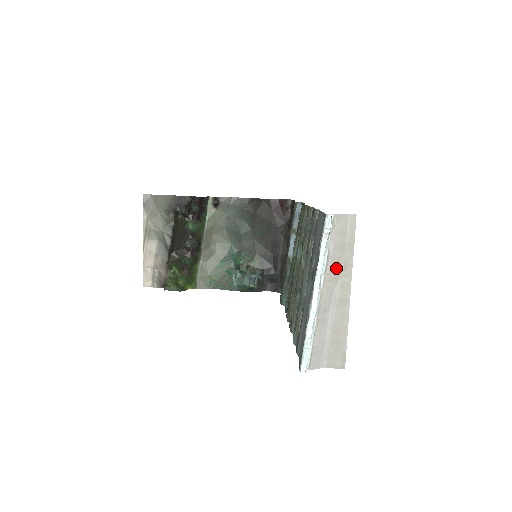
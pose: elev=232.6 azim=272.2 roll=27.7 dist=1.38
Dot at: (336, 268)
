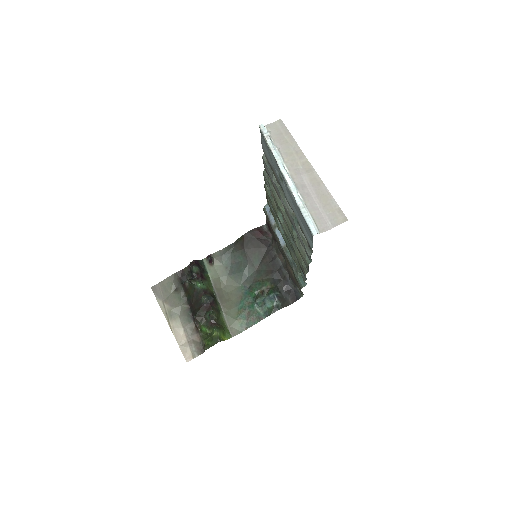
Dot at: (290, 156)
